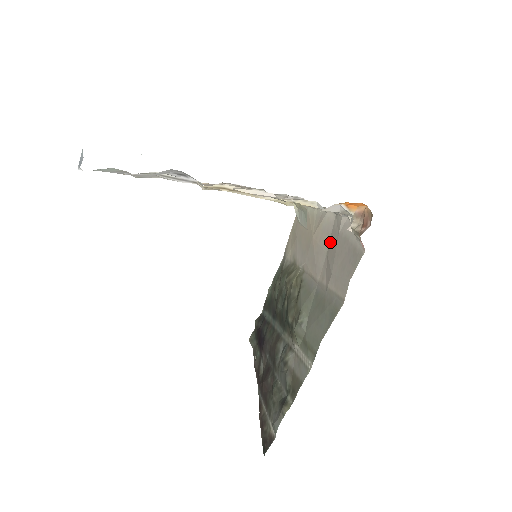
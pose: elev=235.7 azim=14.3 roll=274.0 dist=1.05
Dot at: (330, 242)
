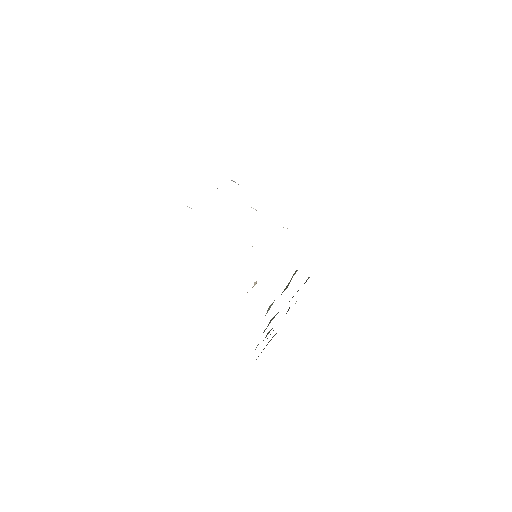
Dot at: occluded
